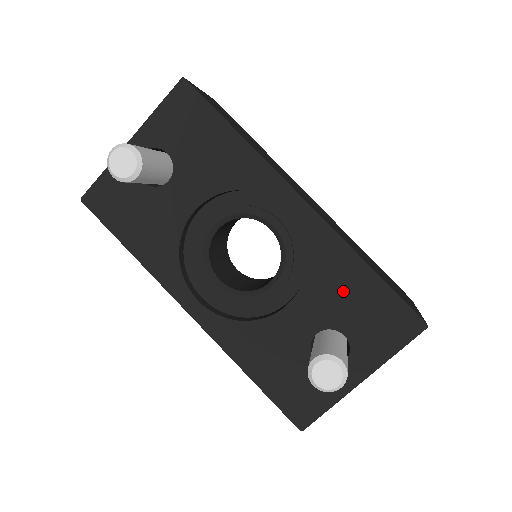
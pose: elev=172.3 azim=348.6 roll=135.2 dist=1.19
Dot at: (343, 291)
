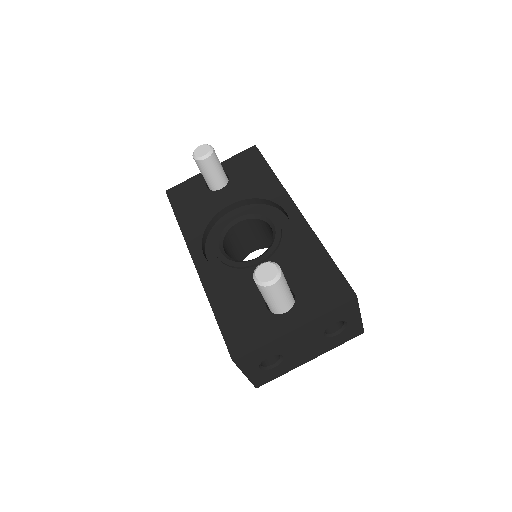
Dot at: (303, 264)
